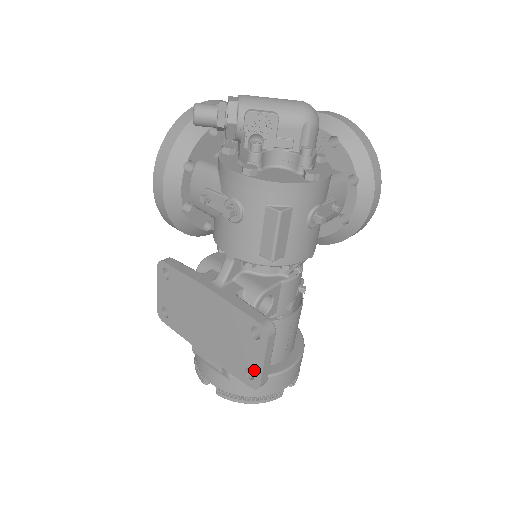
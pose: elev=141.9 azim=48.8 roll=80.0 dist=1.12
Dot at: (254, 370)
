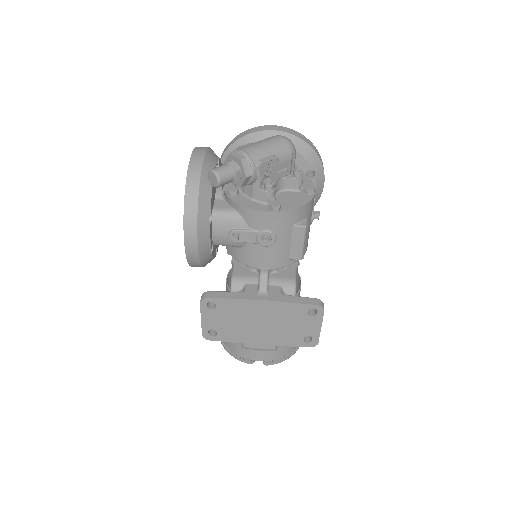
Dot at: (312, 335)
